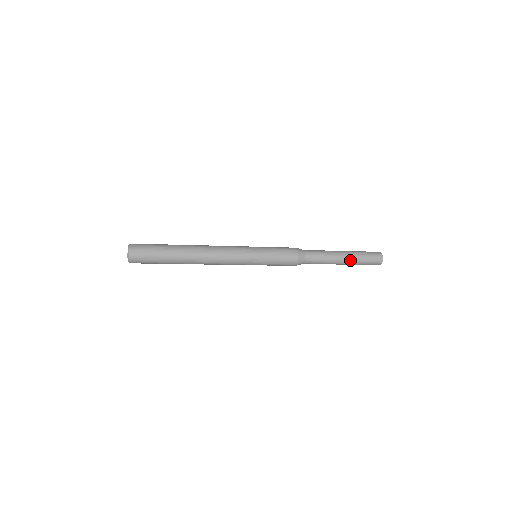
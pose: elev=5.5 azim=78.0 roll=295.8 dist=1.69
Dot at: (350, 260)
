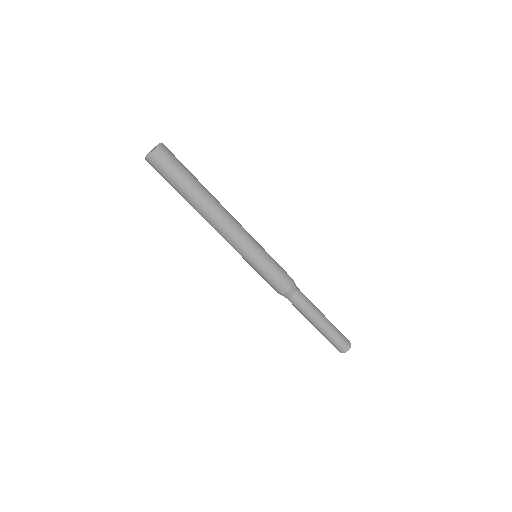
Dot at: occluded
